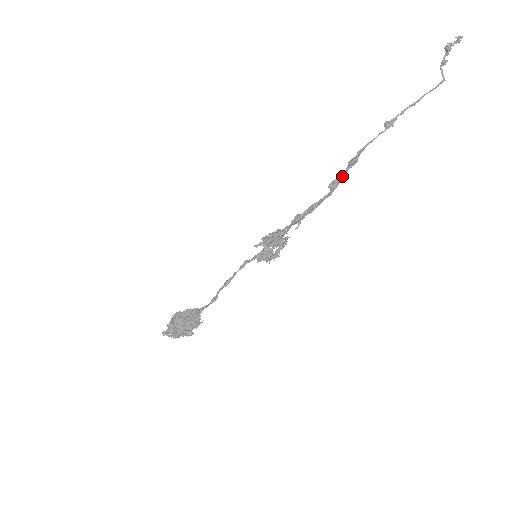
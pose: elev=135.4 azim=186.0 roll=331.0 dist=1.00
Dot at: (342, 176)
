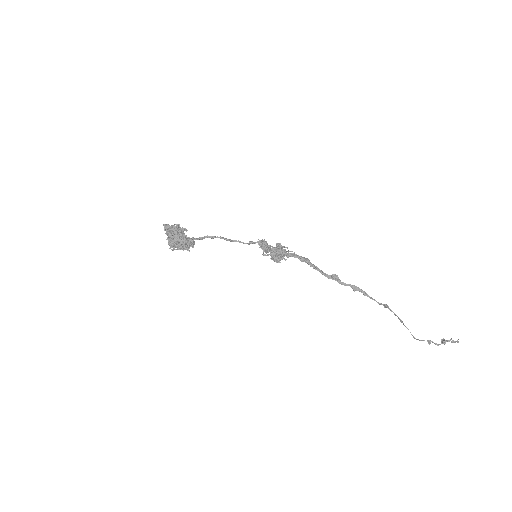
Dot at: (341, 284)
